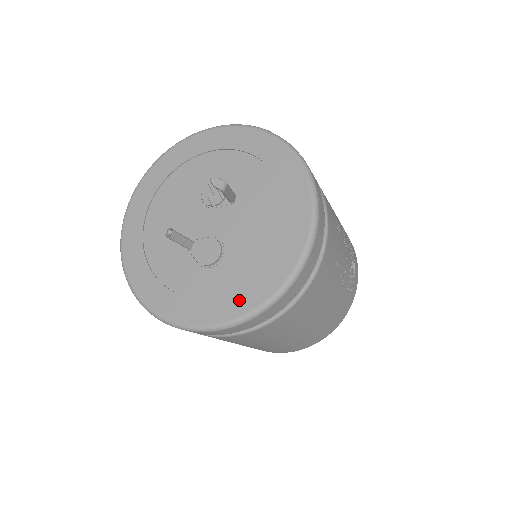
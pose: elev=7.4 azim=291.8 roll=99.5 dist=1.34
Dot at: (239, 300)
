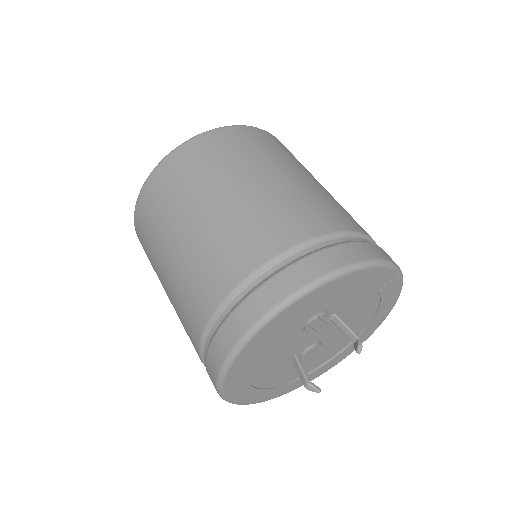
Dot at: (338, 360)
